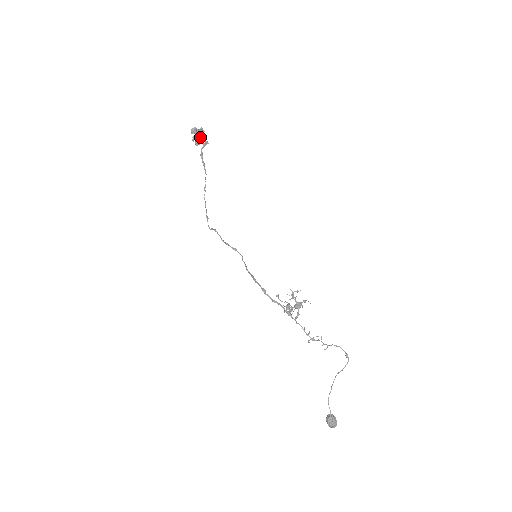
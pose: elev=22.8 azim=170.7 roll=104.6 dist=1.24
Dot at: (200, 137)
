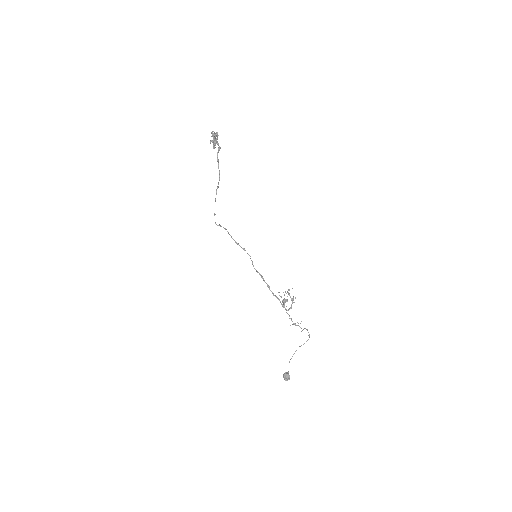
Dot at: (216, 141)
